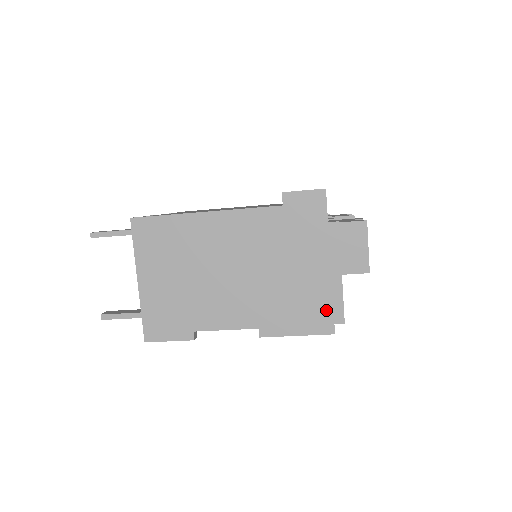
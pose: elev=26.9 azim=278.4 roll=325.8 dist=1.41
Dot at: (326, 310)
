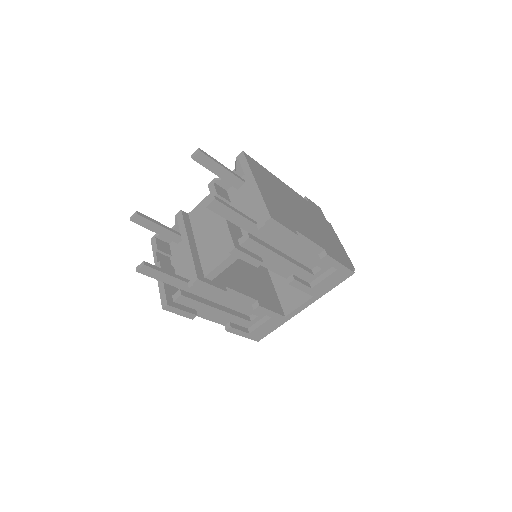
Dot at: (346, 259)
